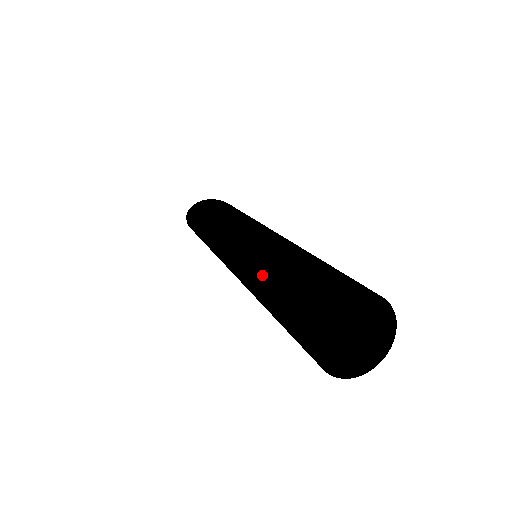
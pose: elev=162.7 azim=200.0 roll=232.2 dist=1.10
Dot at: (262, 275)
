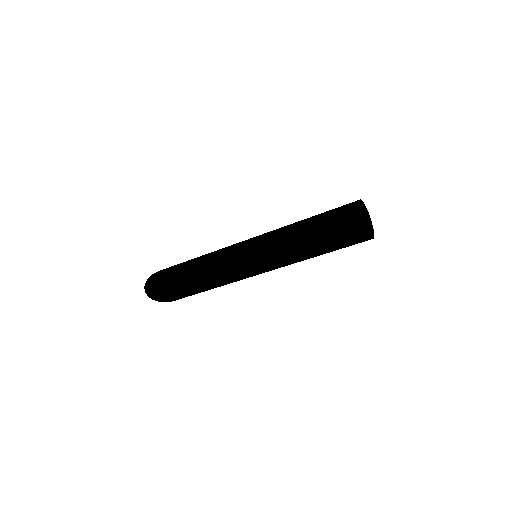
Dot at: (298, 222)
